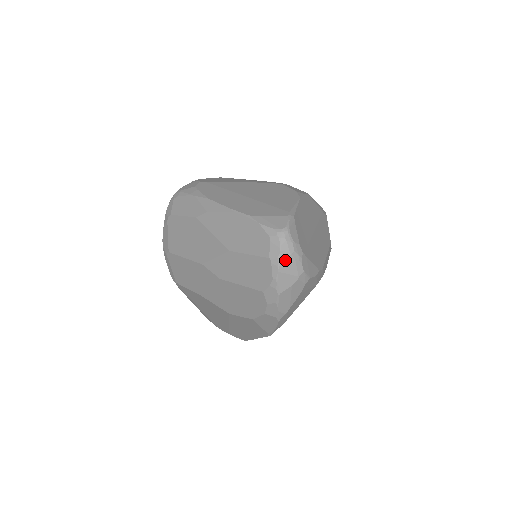
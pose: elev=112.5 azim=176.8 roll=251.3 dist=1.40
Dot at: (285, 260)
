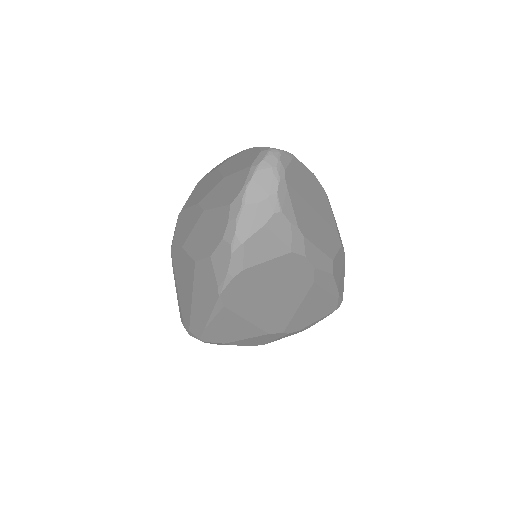
Dot at: (263, 170)
